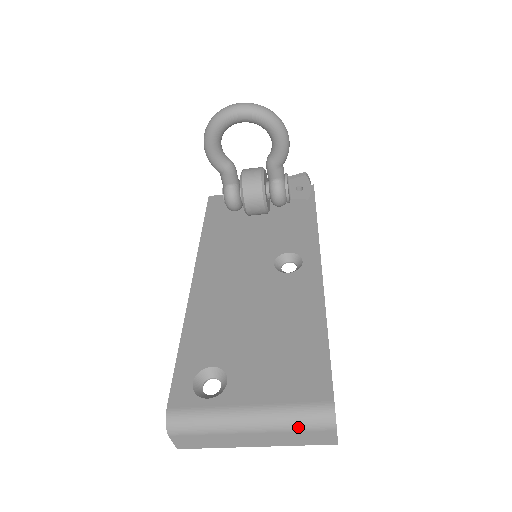
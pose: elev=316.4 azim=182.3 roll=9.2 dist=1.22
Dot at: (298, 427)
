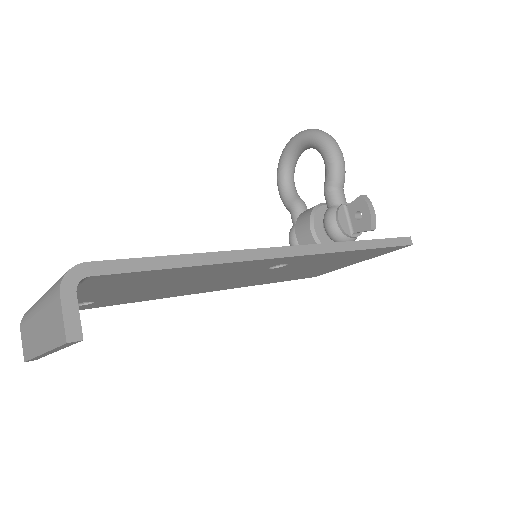
Dot at: (49, 294)
